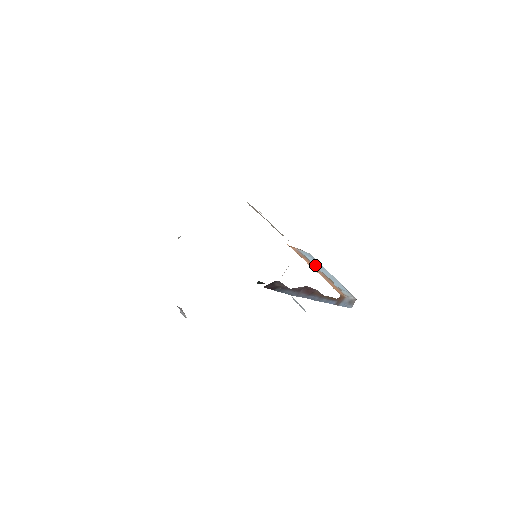
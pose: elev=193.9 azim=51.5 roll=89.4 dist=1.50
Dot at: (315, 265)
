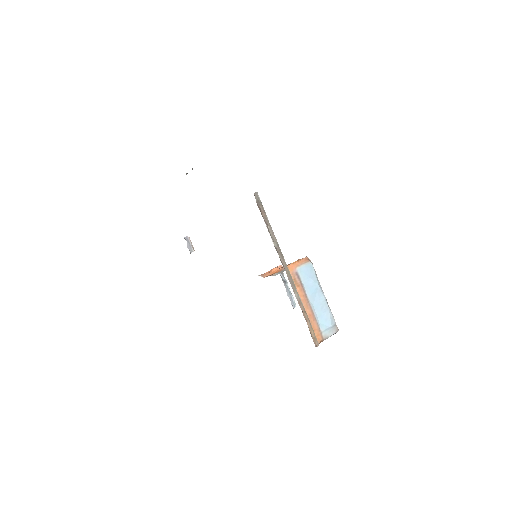
Dot at: (304, 308)
